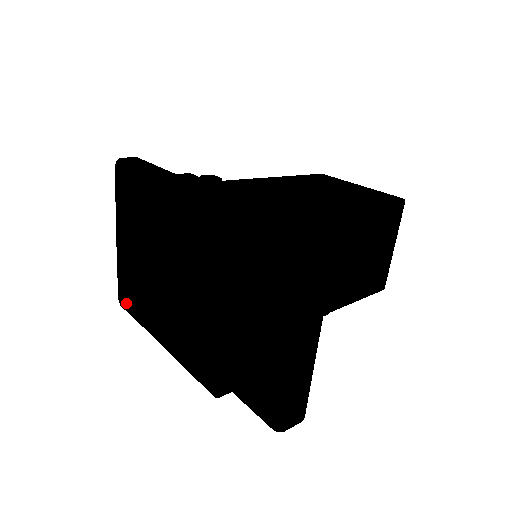
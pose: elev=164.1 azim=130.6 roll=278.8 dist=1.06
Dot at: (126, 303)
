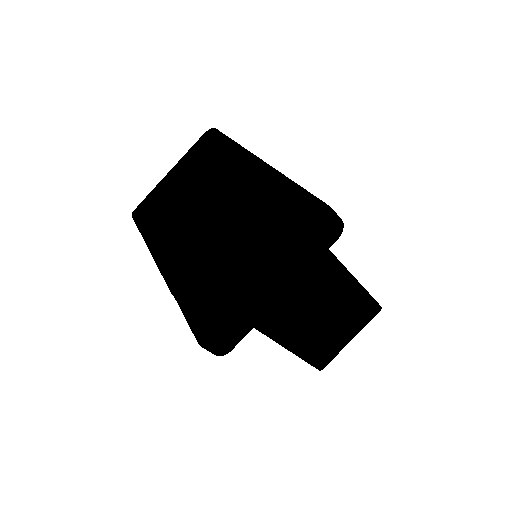
Dot at: (138, 215)
